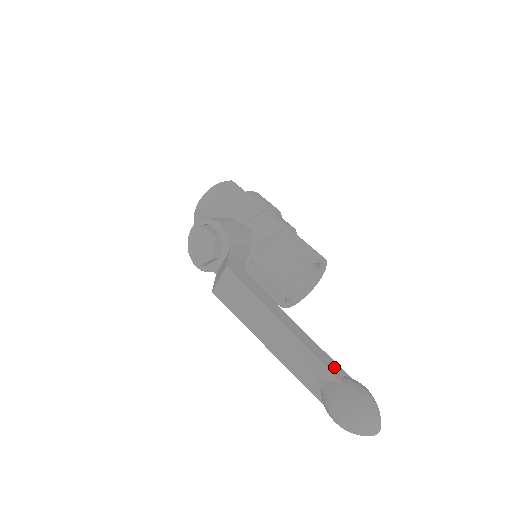
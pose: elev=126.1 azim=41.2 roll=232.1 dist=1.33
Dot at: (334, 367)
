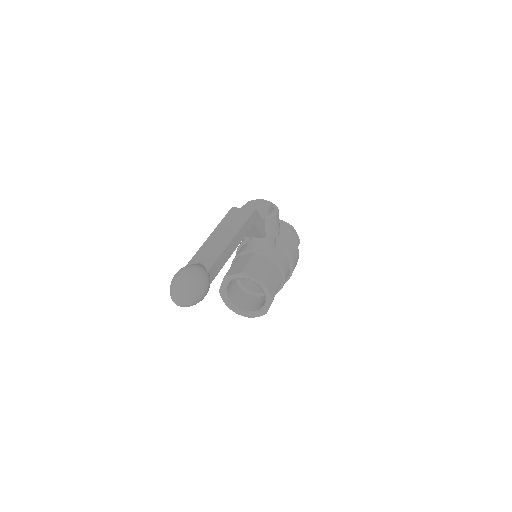
Dot at: (214, 272)
